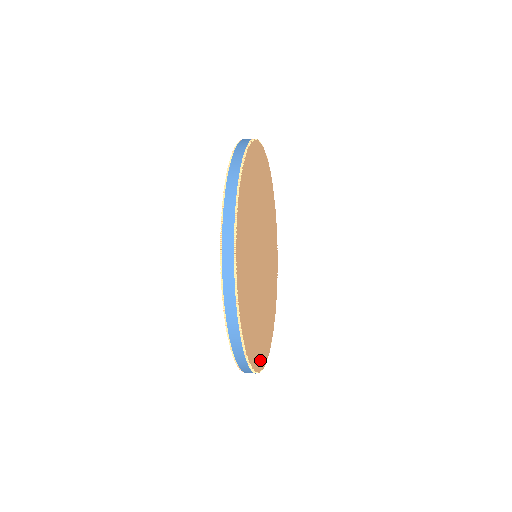
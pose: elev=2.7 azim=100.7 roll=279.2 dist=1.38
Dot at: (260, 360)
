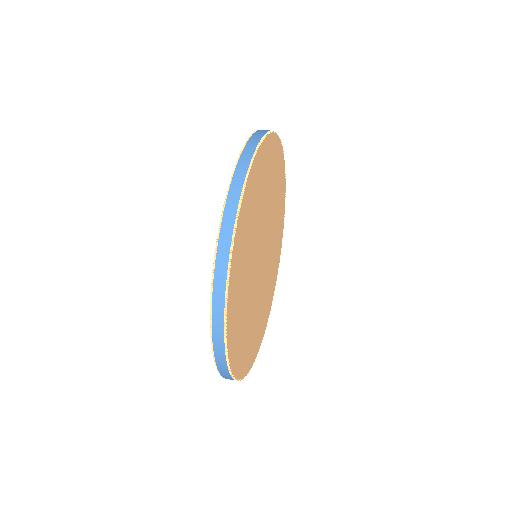
Dot at: (262, 334)
